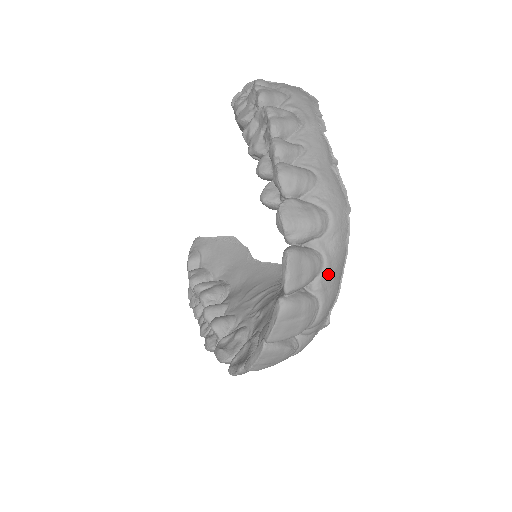
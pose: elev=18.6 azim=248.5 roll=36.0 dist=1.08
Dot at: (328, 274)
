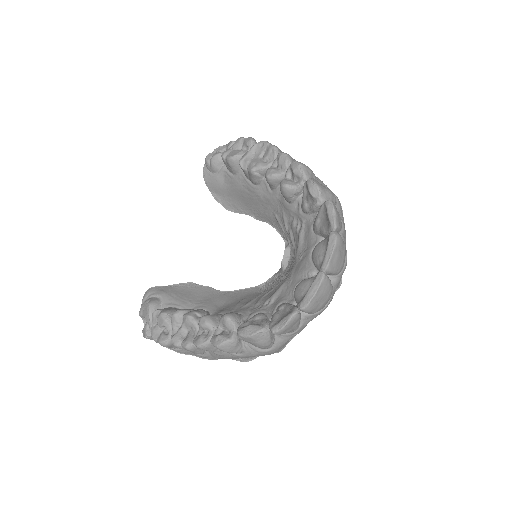
Dot at: (344, 233)
